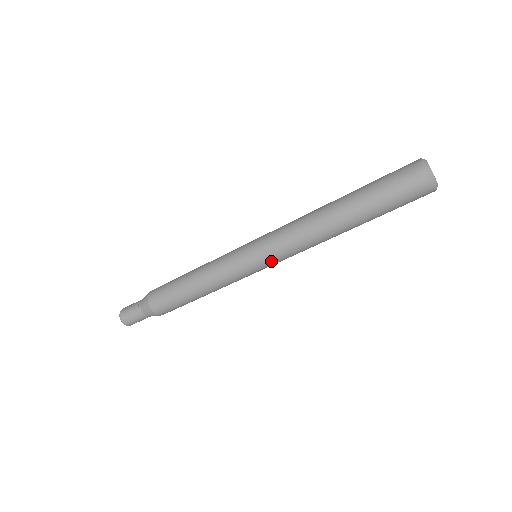
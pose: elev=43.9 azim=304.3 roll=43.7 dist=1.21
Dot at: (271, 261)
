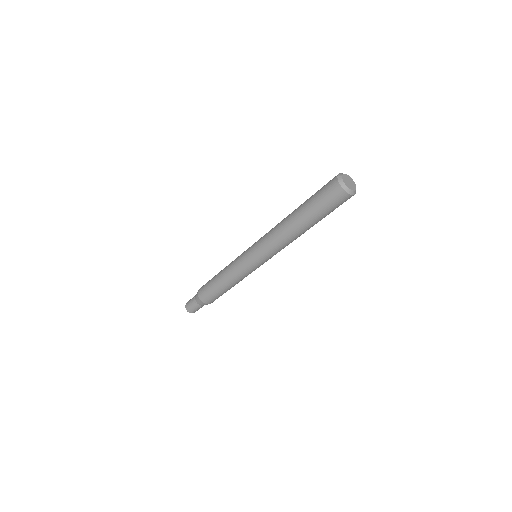
Dot at: occluded
